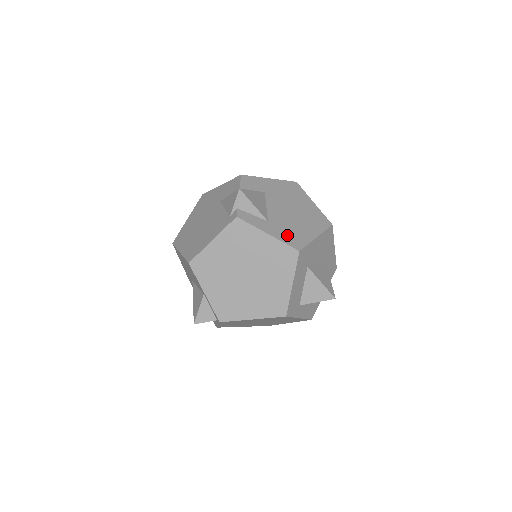
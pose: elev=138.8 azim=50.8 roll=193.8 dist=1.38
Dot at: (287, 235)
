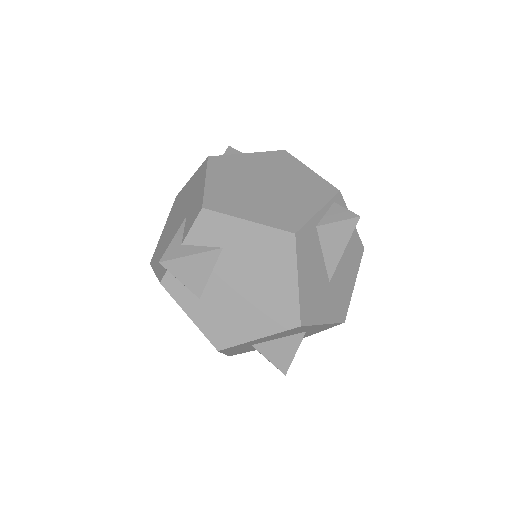
Dot at: (215, 325)
